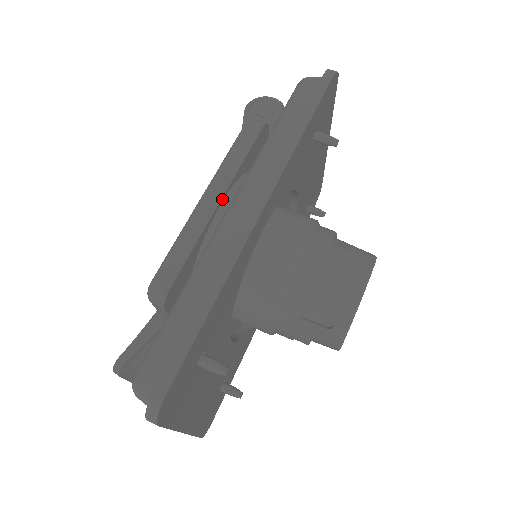
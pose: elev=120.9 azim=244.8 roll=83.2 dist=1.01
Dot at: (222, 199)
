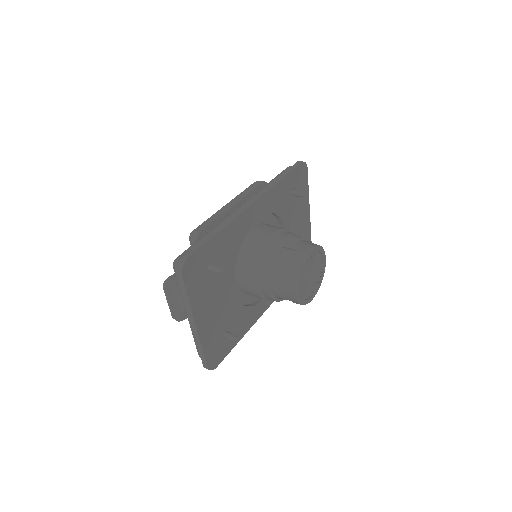
Dot at: (235, 205)
